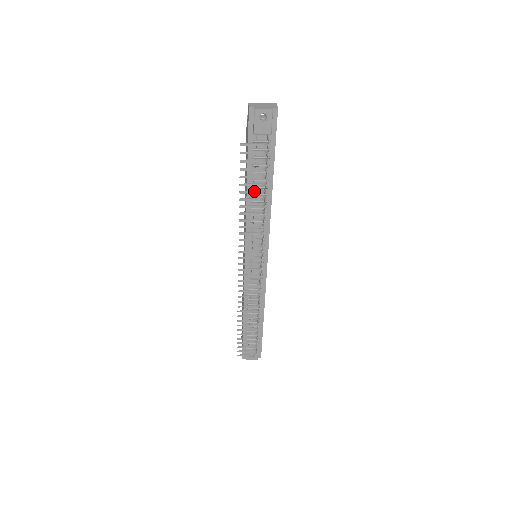
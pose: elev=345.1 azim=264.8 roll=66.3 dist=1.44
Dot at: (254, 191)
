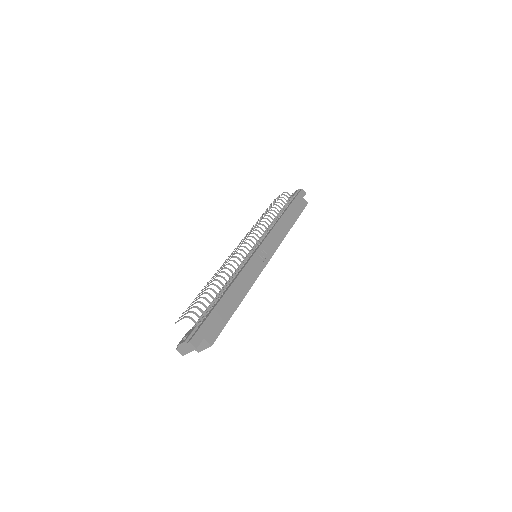
Dot at: occluded
